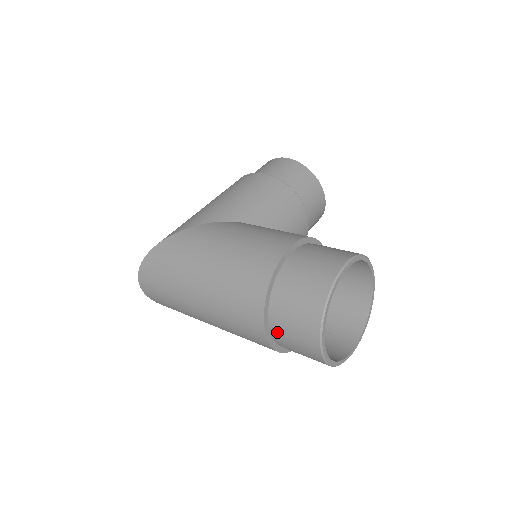
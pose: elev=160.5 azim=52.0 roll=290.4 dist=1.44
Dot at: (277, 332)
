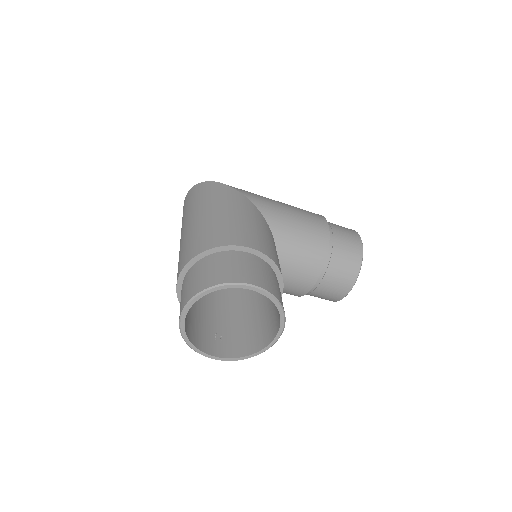
Dot at: (184, 281)
